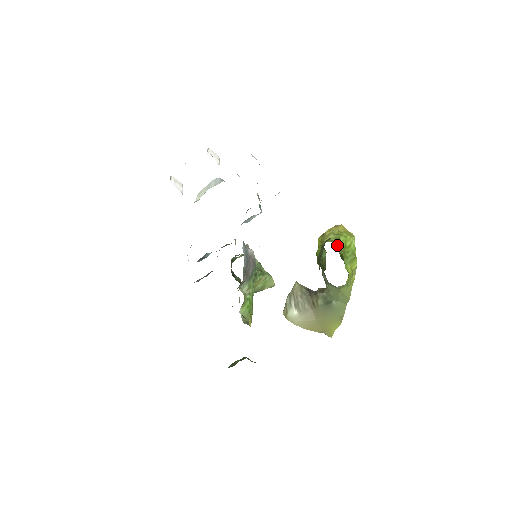
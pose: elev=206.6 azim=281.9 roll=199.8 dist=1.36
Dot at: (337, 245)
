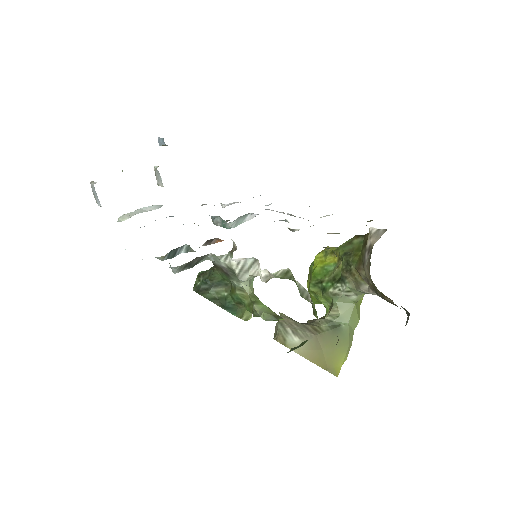
Dot at: occluded
